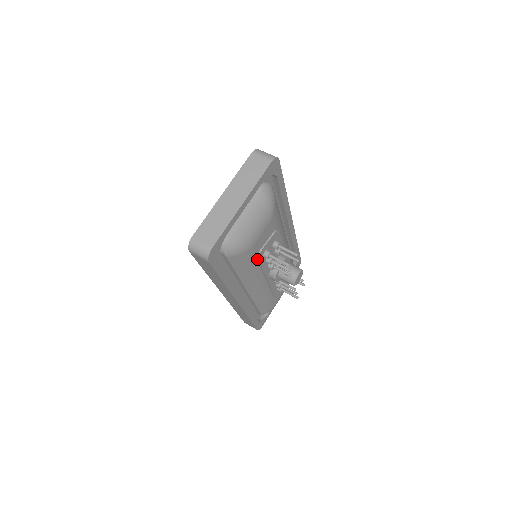
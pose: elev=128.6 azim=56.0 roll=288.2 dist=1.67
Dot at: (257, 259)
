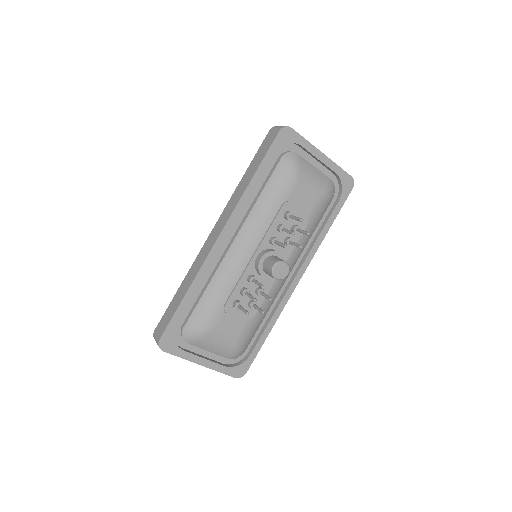
Dot at: (282, 204)
